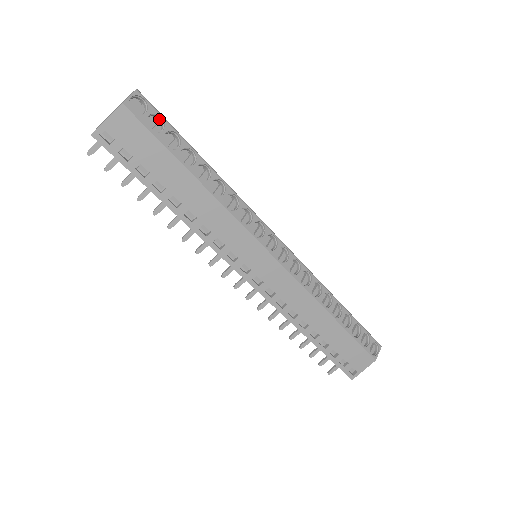
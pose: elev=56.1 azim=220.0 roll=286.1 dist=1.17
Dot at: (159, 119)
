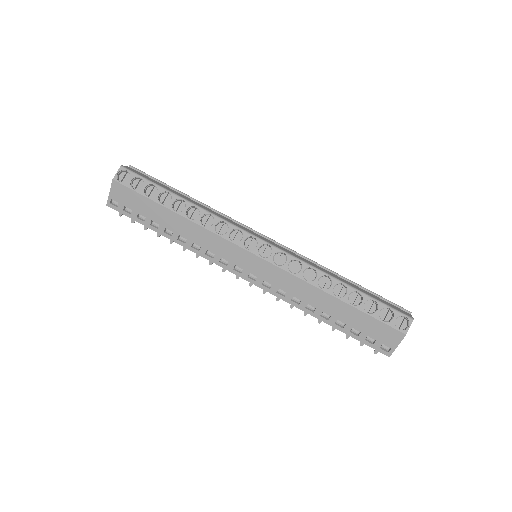
Dot at: (141, 179)
